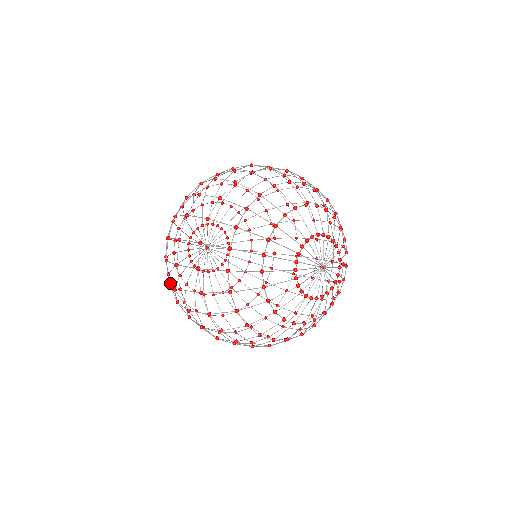
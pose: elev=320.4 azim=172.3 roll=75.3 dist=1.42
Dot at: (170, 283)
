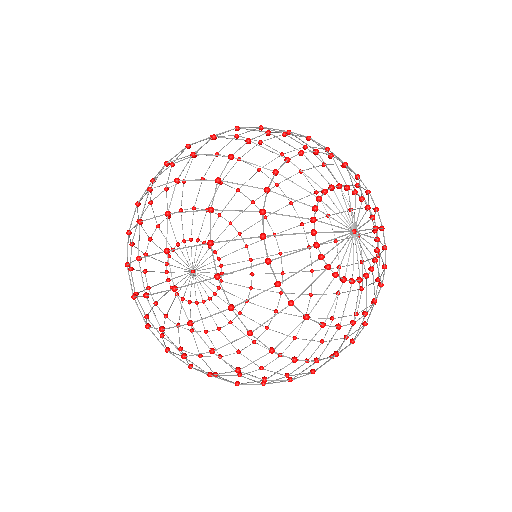
Dot at: (129, 230)
